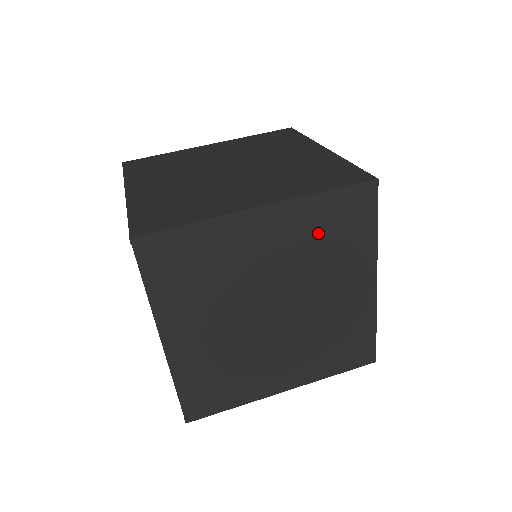
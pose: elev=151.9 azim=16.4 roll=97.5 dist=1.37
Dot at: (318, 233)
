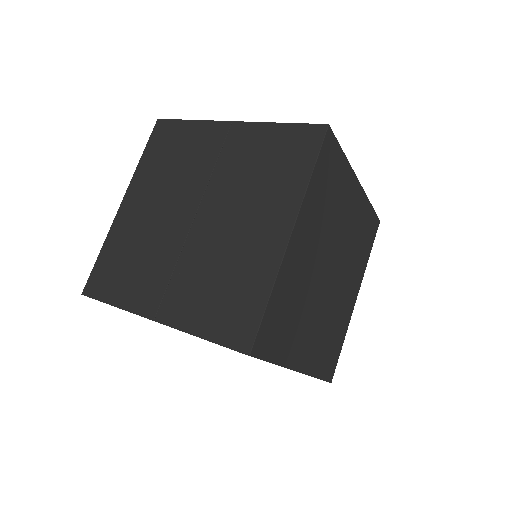
Dot at: (261, 156)
